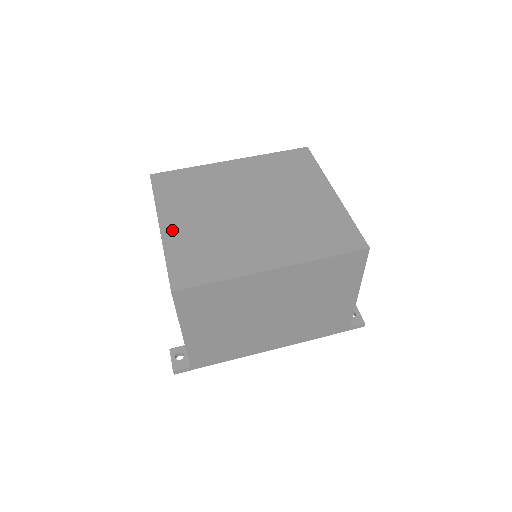
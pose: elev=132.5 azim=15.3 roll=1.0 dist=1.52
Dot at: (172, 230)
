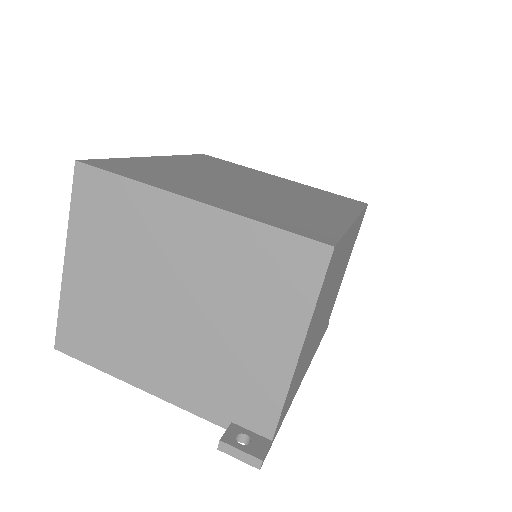
Dot at: (218, 202)
